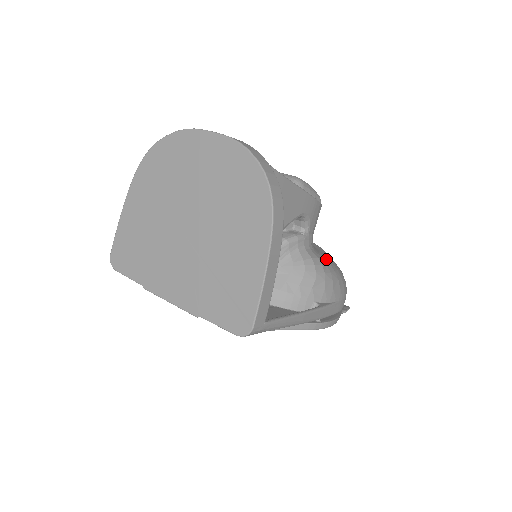
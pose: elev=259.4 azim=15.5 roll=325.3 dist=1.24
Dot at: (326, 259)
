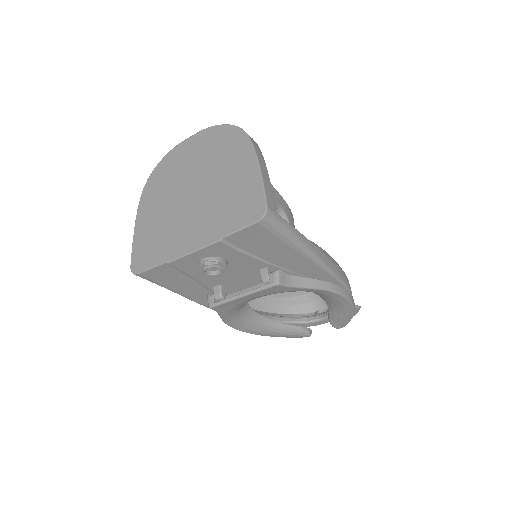
Dot at: occluded
